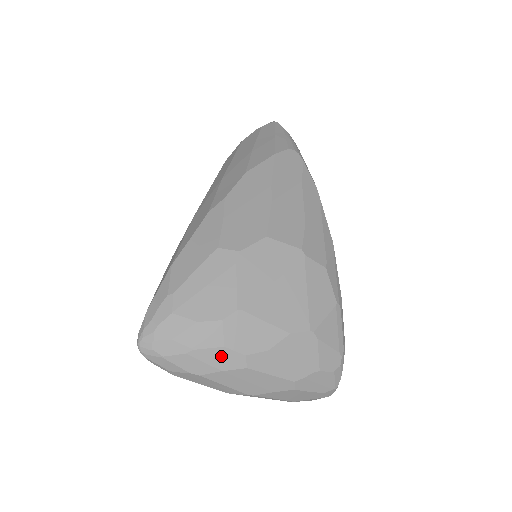
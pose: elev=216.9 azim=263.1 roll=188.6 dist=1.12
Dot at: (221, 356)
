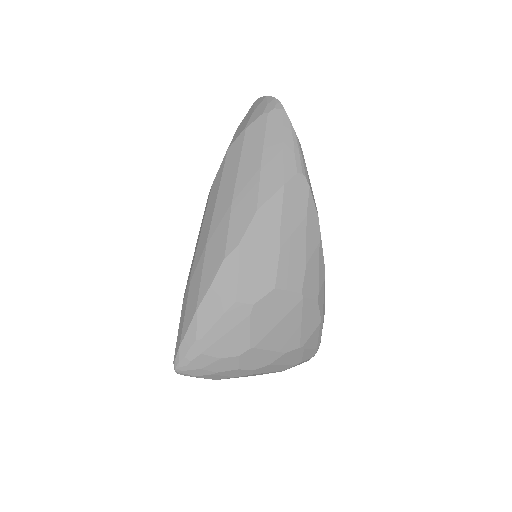
Dot at: (236, 372)
